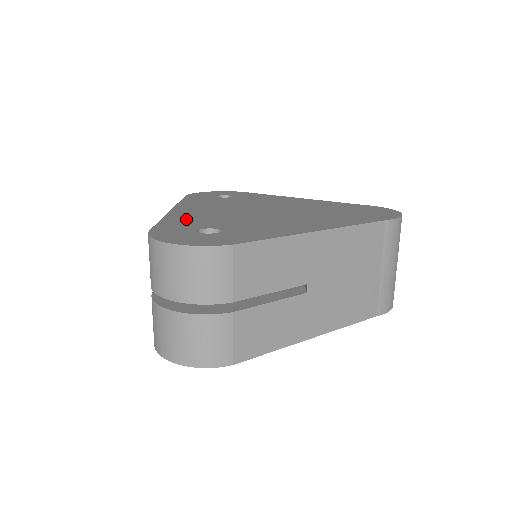
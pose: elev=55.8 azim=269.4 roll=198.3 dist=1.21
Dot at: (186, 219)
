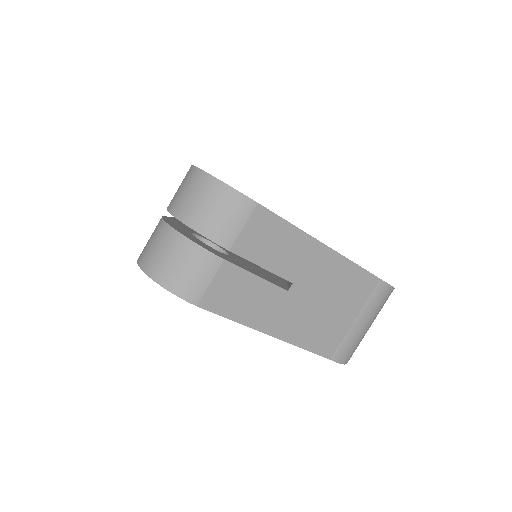
Dot at: occluded
